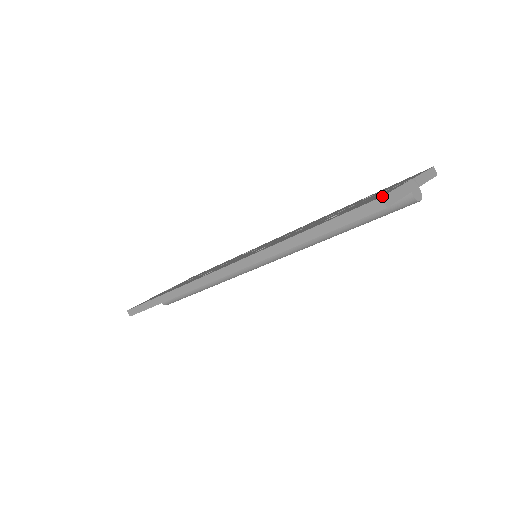
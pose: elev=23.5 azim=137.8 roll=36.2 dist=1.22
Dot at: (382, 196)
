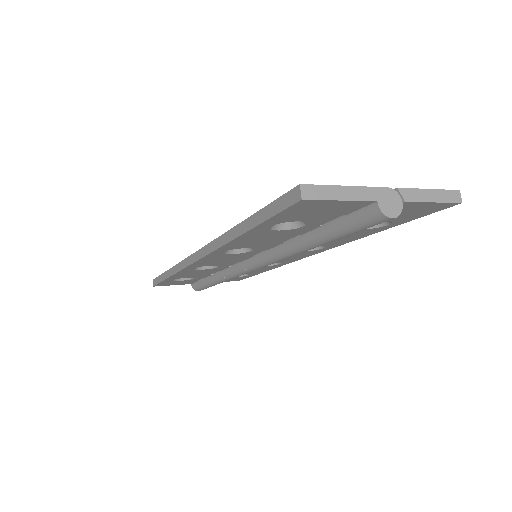
Dot at: (302, 184)
